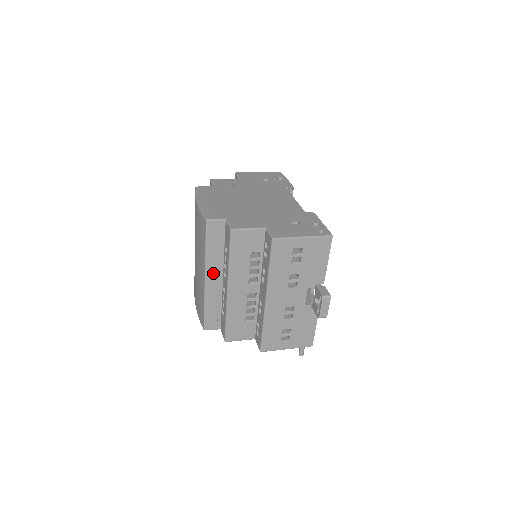
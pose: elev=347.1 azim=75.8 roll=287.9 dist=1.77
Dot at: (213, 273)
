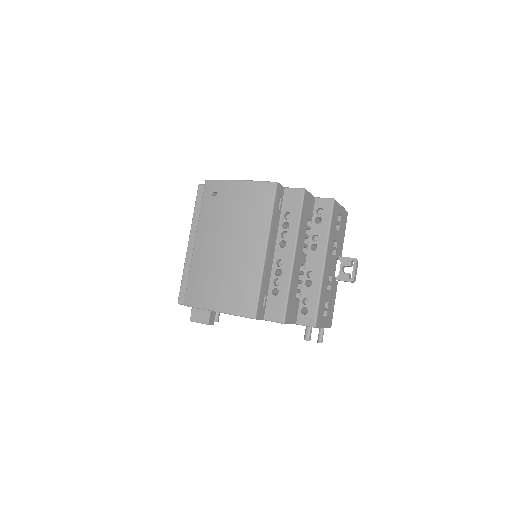
Dot at: (271, 244)
